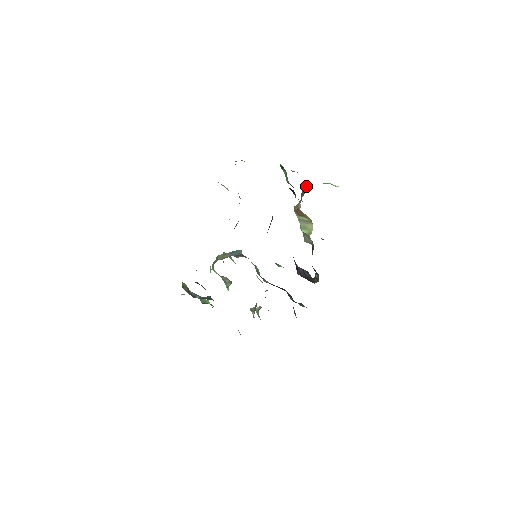
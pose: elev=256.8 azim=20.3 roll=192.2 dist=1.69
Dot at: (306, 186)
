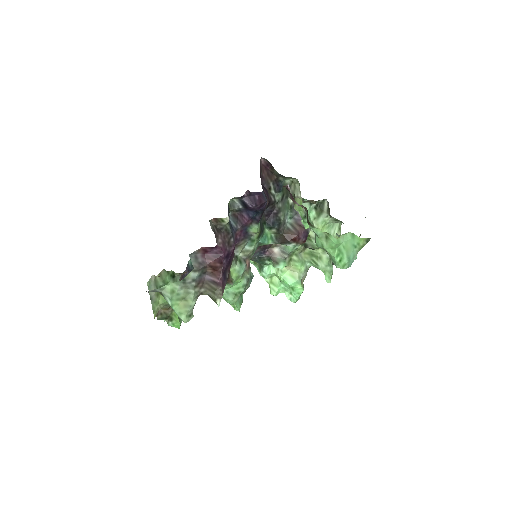
Dot at: occluded
